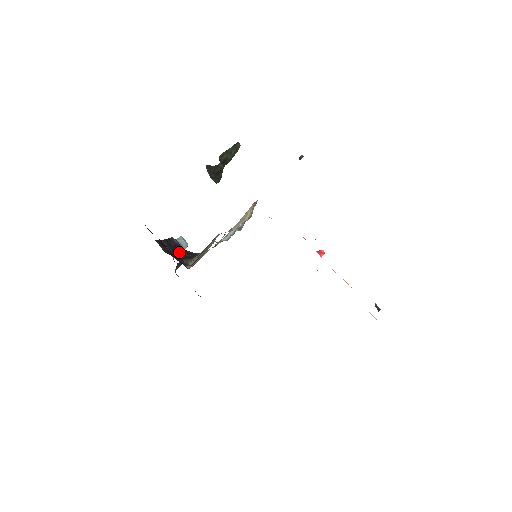
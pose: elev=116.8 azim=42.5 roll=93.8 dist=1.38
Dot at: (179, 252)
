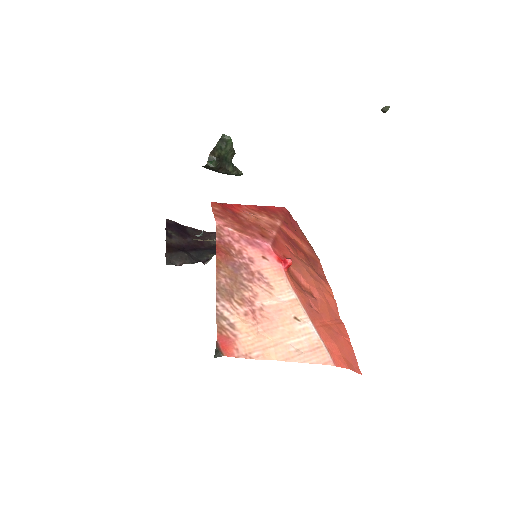
Dot at: occluded
